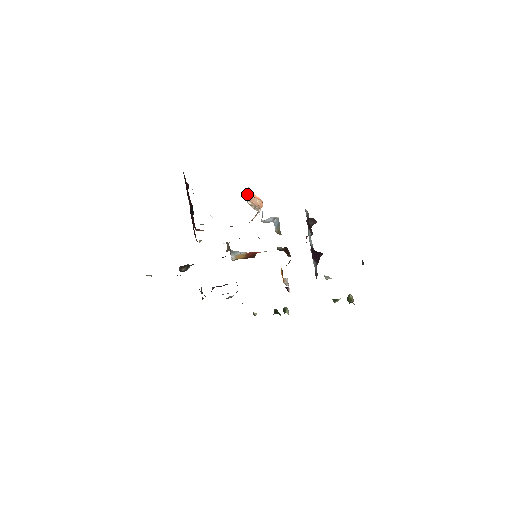
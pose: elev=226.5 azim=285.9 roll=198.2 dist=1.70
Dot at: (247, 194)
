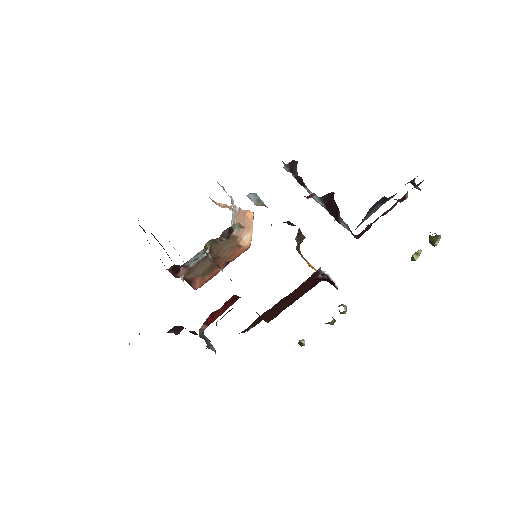
Dot at: (223, 207)
